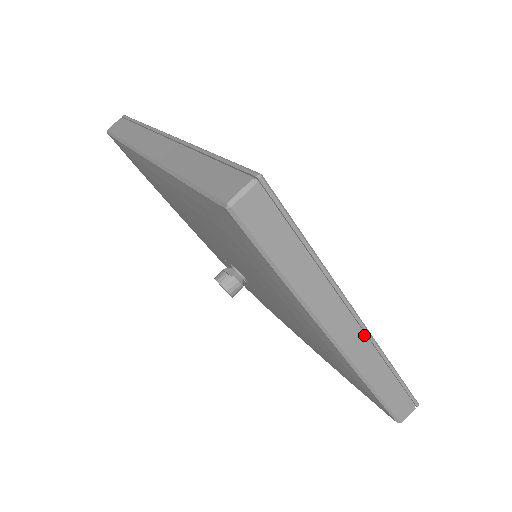
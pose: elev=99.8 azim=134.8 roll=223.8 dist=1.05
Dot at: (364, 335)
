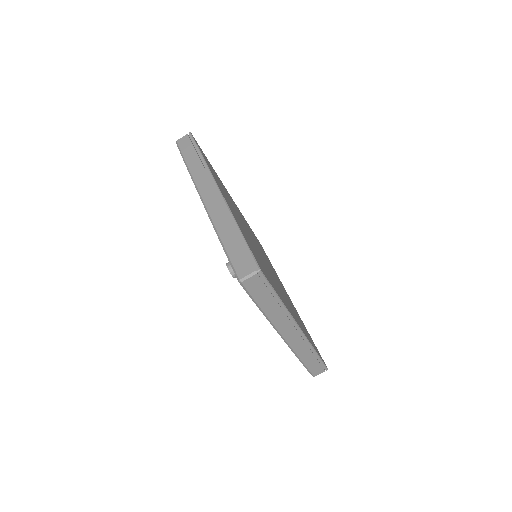
Dot at: (301, 336)
